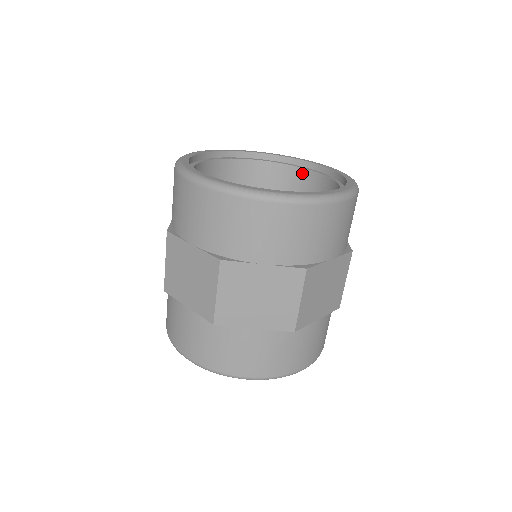
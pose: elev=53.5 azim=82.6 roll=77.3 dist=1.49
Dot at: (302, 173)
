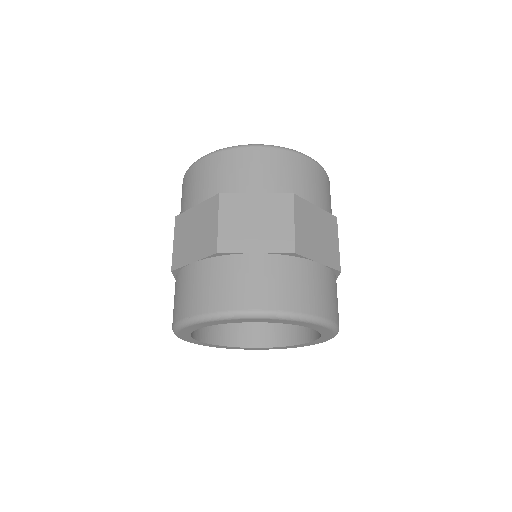
Dot at: occluded
